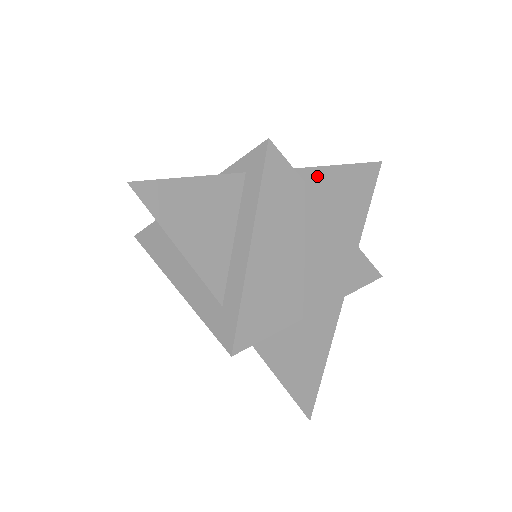
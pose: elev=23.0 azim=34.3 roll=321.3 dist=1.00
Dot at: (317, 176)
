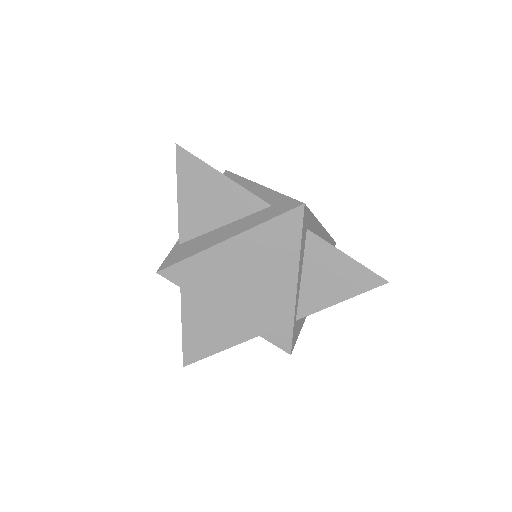
Dot at: occluded
